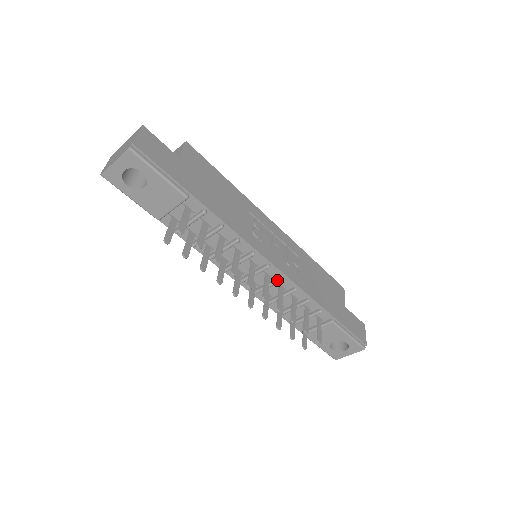
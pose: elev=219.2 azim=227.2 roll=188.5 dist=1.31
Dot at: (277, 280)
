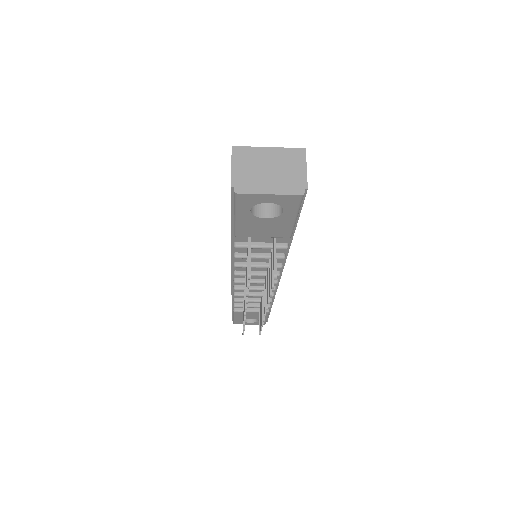
Dot at: occluded
